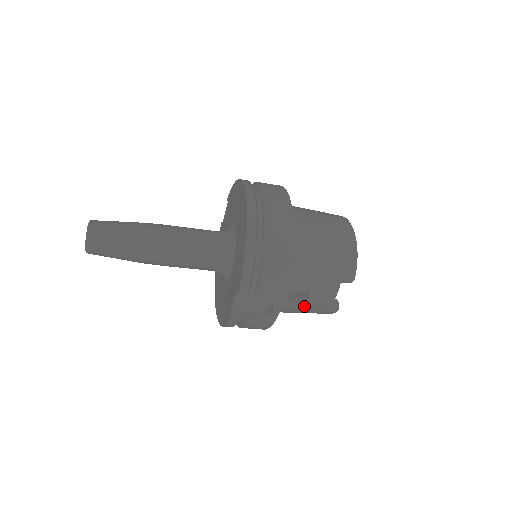
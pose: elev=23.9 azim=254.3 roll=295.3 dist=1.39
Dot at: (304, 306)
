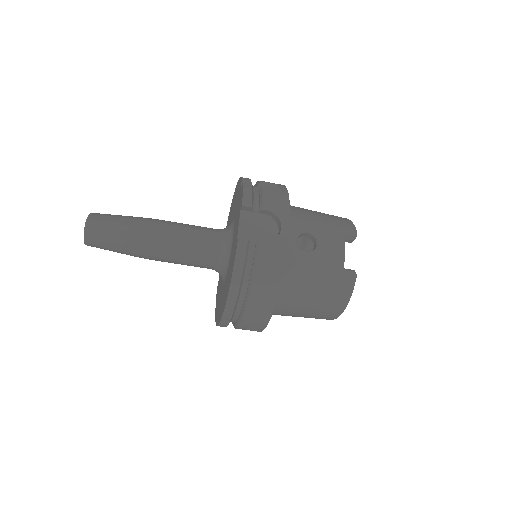
Dot at: (316, 257)
